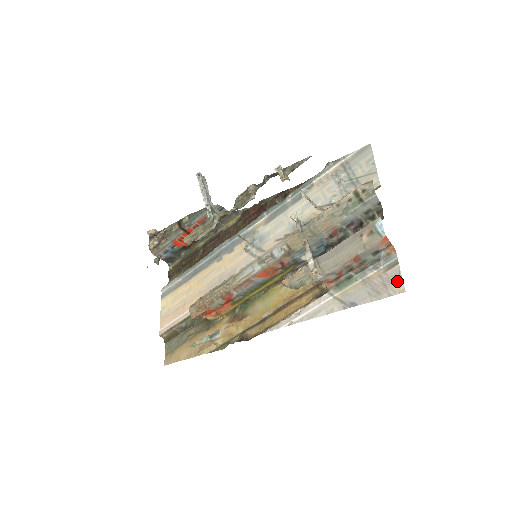
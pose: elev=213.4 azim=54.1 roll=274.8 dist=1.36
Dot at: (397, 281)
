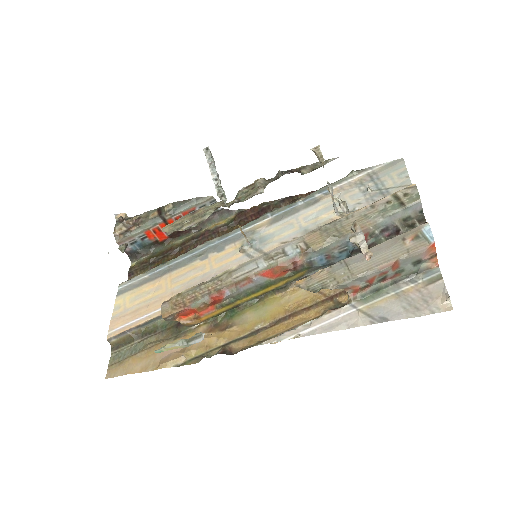
Dot at: (442, 297)
